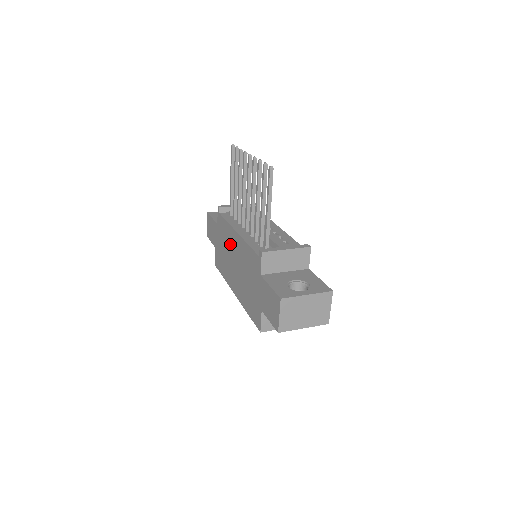
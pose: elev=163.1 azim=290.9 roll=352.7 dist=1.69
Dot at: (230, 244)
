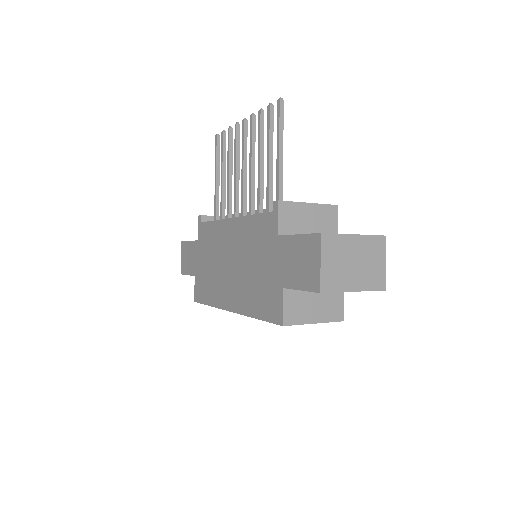
Dot at: (220, 245)
